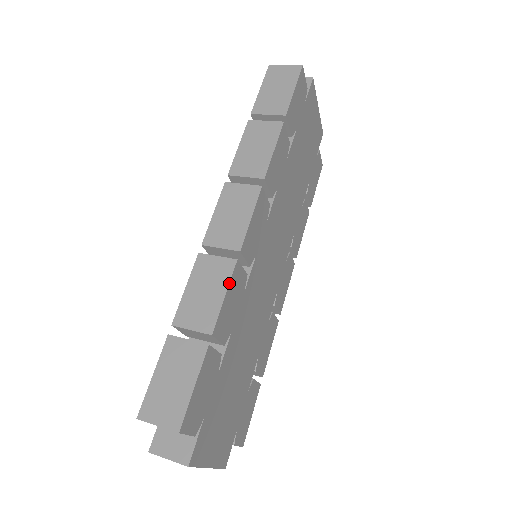
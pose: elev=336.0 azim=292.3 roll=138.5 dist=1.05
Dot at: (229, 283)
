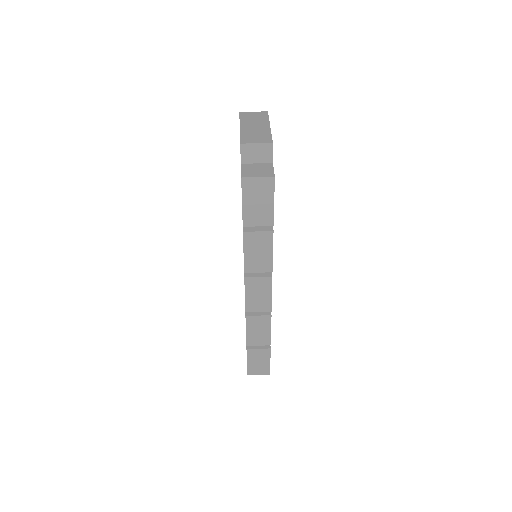
Dot at: occluded
